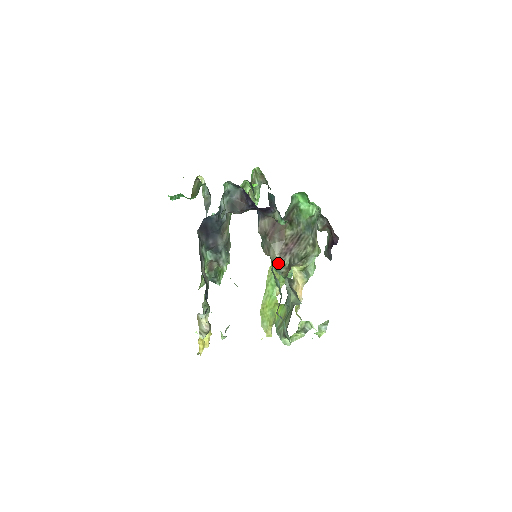
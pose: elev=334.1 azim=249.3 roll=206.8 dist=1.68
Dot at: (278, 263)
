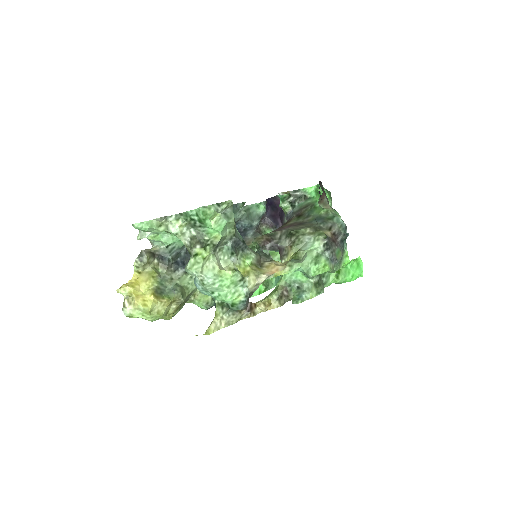
Dot at: occluded
